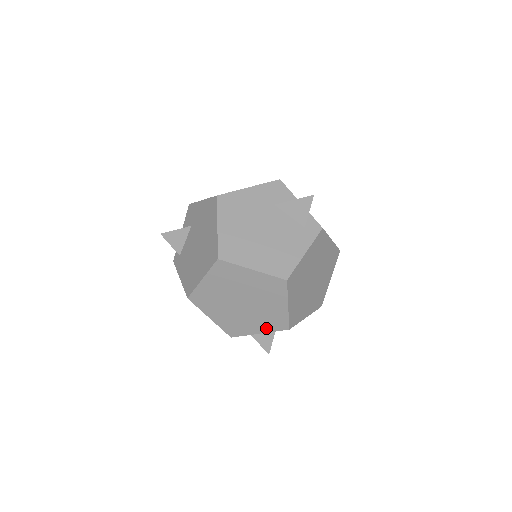
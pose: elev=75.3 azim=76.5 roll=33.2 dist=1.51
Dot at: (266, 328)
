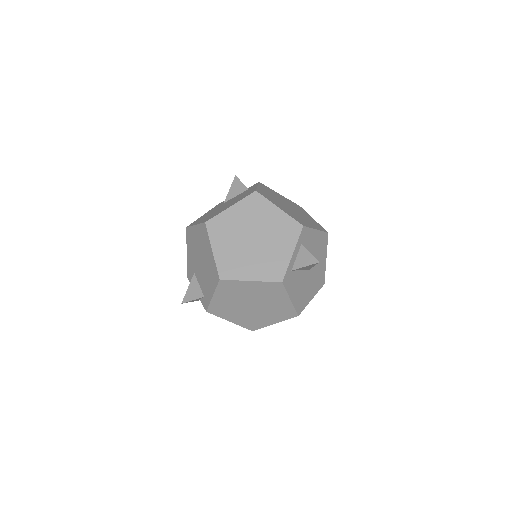
Dot at: (290, 243)
